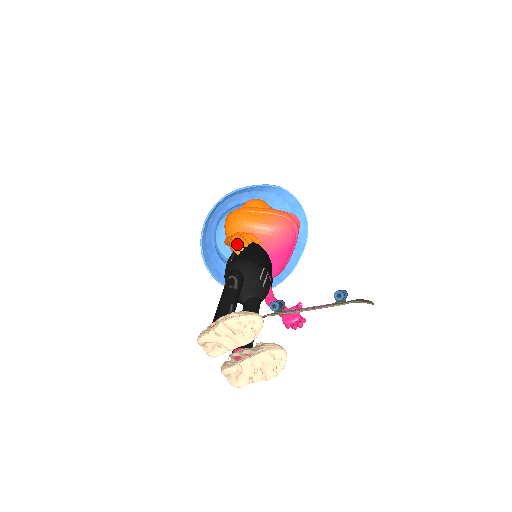
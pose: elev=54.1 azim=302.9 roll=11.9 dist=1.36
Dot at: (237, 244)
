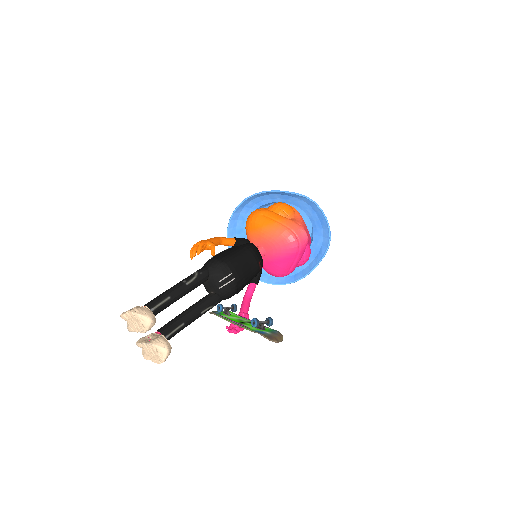
Dot at: (190, 251)
